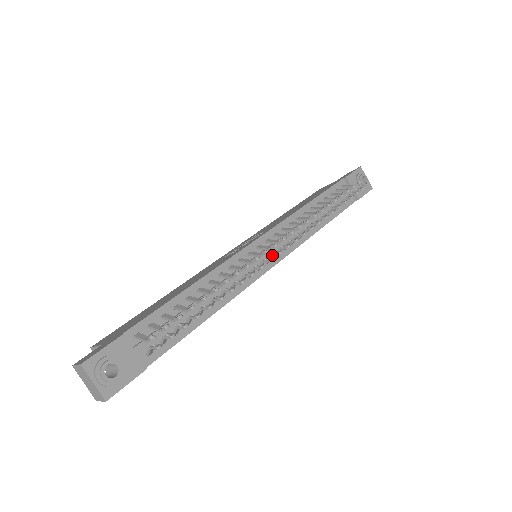
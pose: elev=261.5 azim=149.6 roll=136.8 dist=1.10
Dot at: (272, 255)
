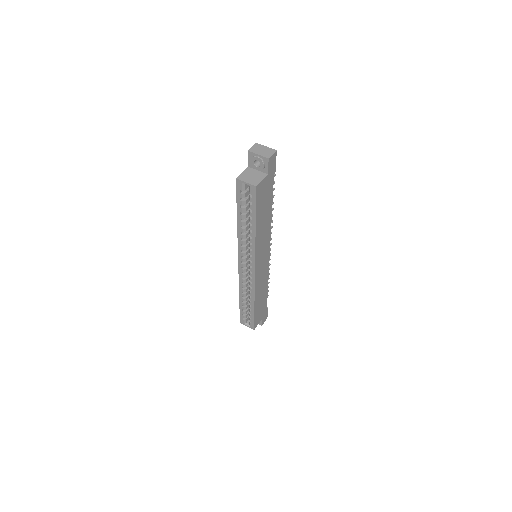
Dot at: occluded
